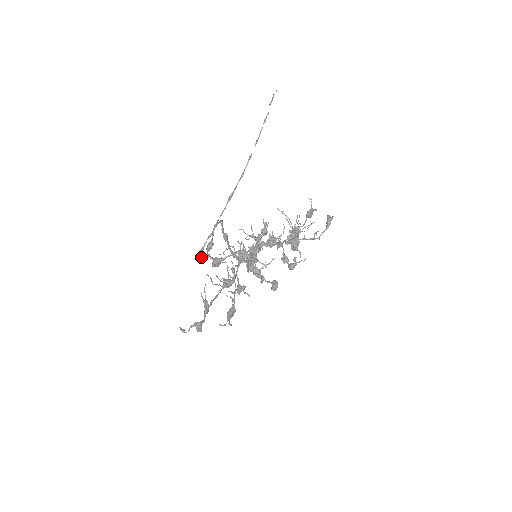
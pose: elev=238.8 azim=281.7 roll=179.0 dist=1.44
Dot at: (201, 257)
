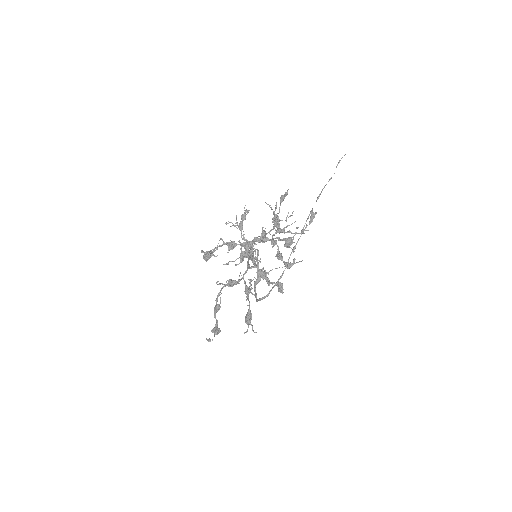
Dot at: (256, 297)
